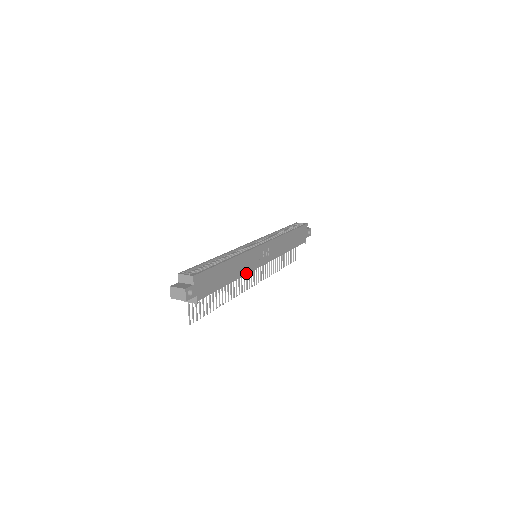
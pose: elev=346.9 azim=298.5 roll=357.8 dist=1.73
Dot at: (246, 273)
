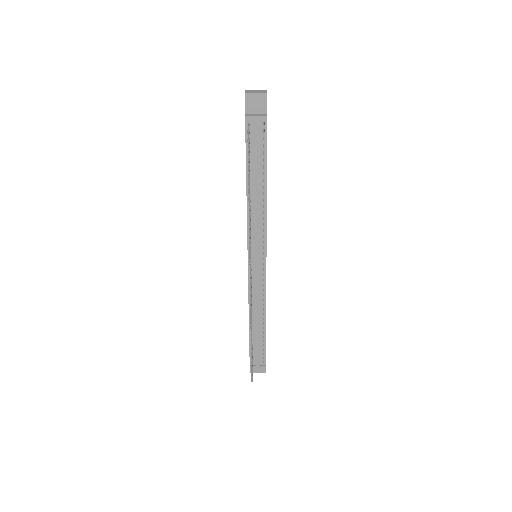
Dot at: (266, 222)
